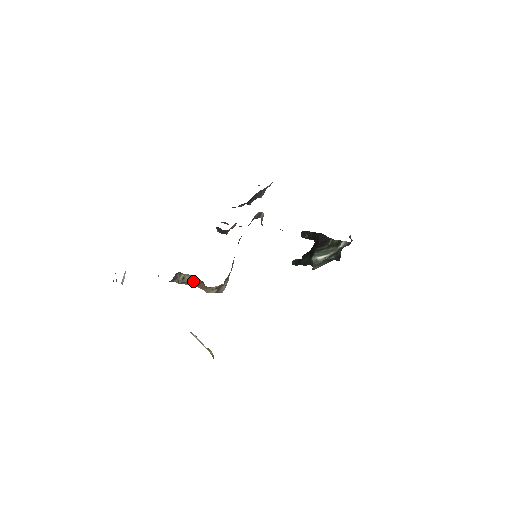
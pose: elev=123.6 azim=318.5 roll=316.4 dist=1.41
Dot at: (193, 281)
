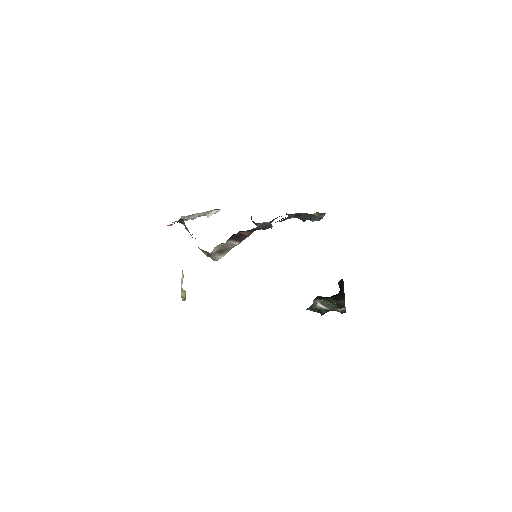
Dot at: occluded
